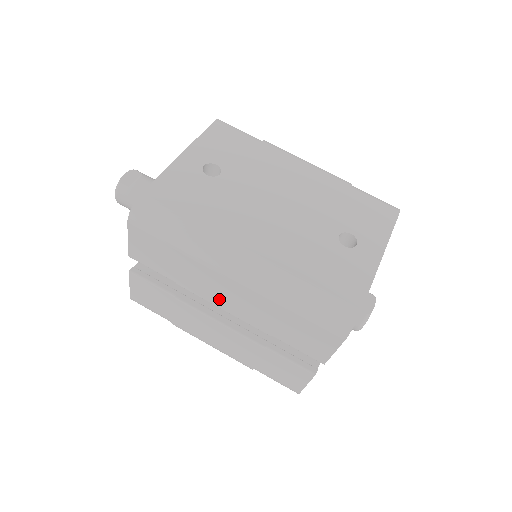
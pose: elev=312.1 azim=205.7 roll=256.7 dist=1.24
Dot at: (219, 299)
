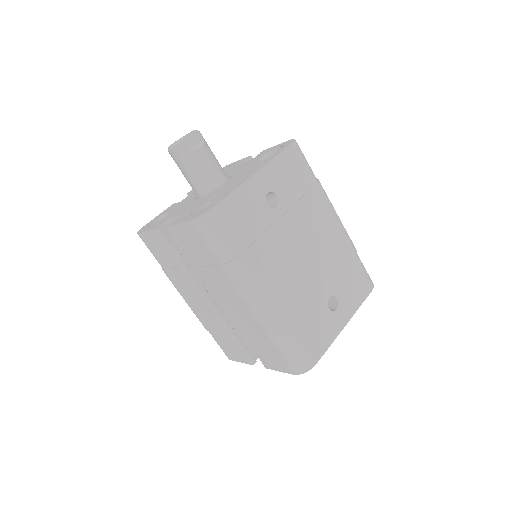
Dot at: (222, 298)
